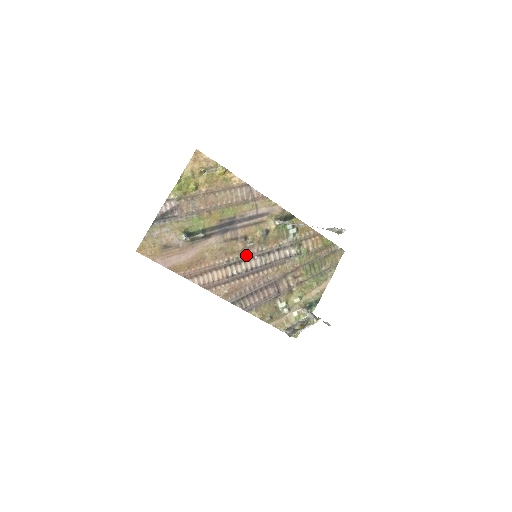
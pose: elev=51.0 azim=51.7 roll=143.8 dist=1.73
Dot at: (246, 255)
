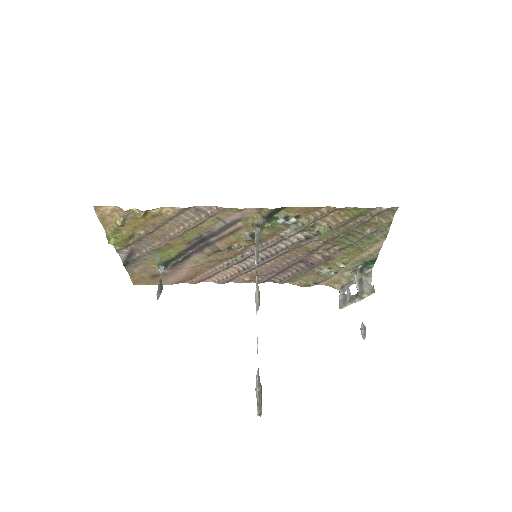
Dot at: (245, 254)
